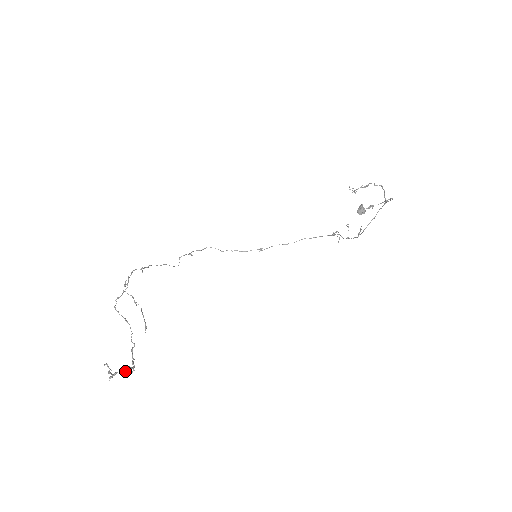
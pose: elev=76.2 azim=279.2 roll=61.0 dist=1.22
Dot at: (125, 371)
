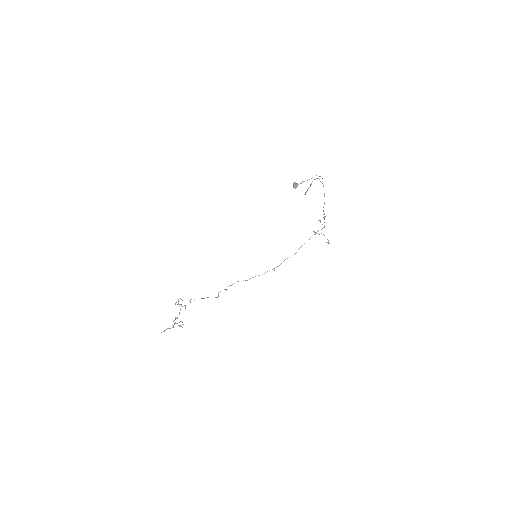
Dot at: (172, 325)
